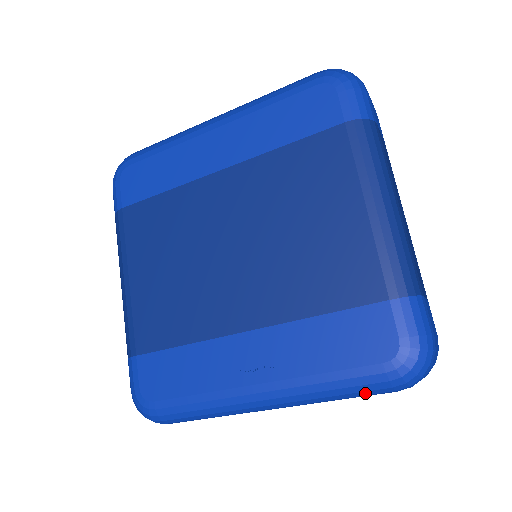
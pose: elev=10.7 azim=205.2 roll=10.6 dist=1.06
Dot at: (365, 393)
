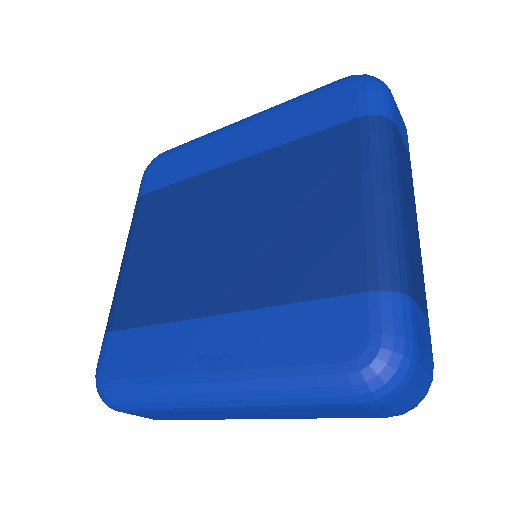
Dot at: (323, 400)
